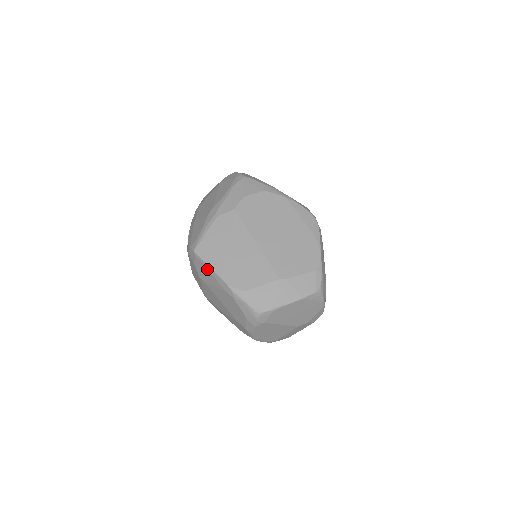
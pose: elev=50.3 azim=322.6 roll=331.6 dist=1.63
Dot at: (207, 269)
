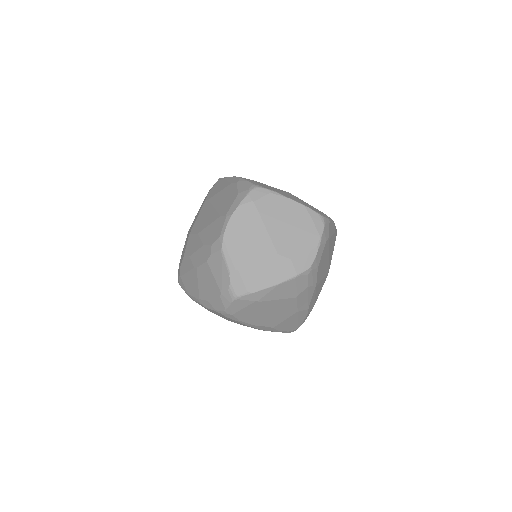
Dot at: (224, 180)
